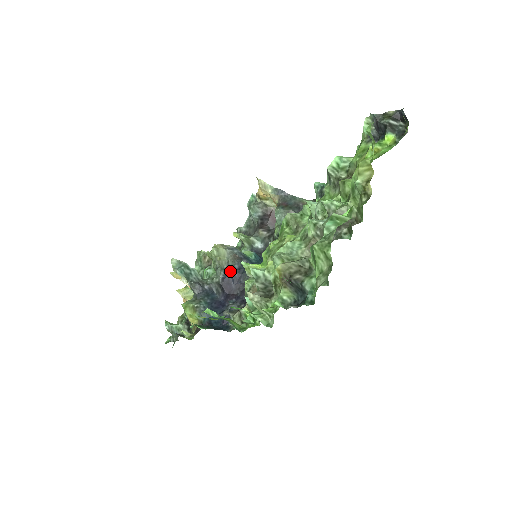
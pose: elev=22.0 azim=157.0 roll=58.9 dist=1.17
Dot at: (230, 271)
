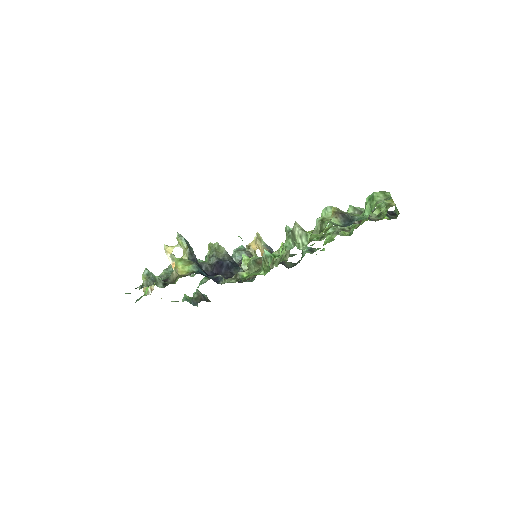
Dot at: (225, 260)
